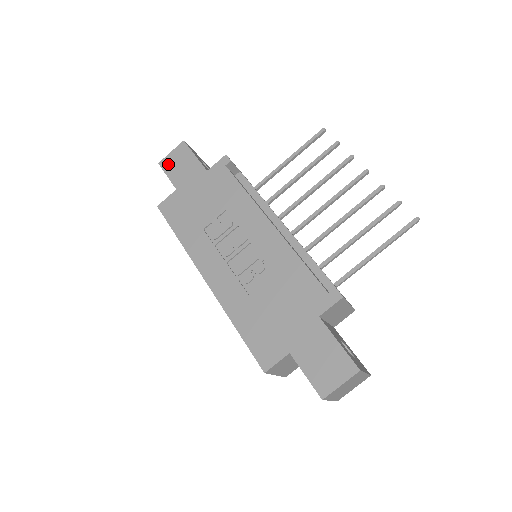
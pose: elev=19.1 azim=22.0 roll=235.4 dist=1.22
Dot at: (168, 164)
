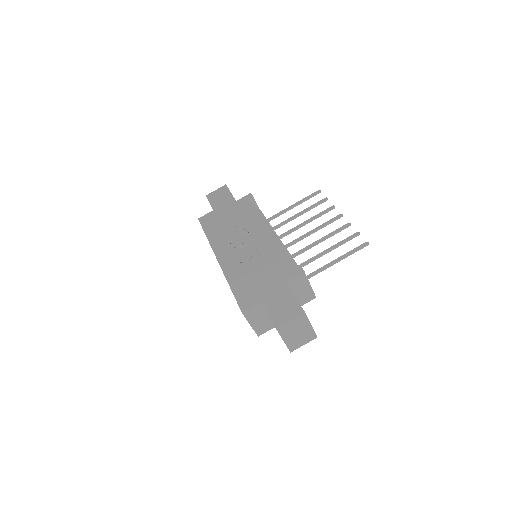
Dot at: (212, 196)
